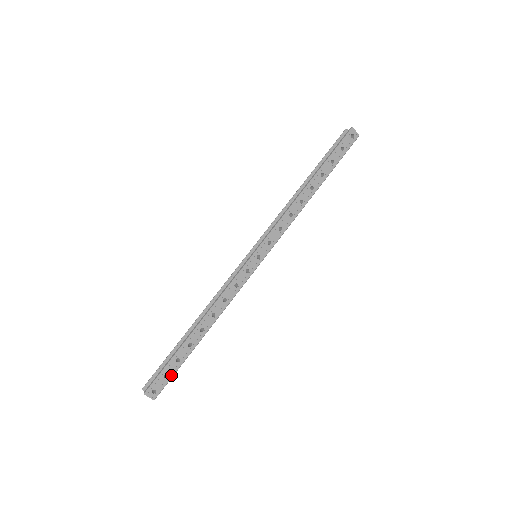
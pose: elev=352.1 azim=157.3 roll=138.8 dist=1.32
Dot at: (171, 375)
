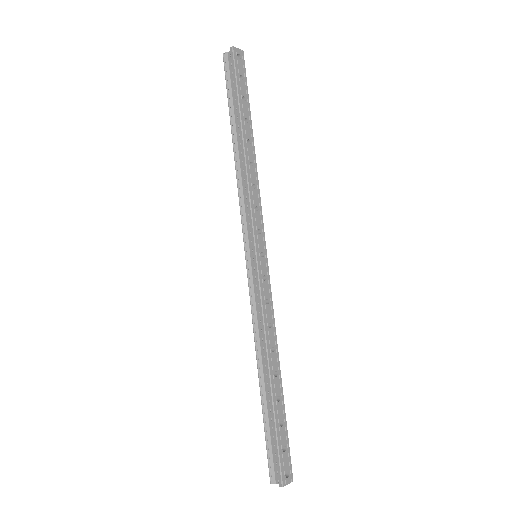
Dot at: (287, 443)
